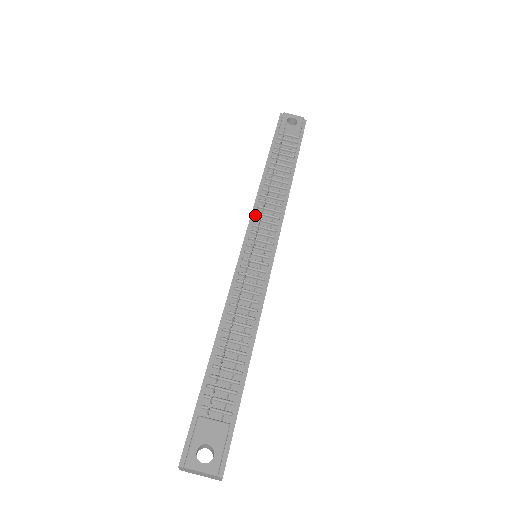
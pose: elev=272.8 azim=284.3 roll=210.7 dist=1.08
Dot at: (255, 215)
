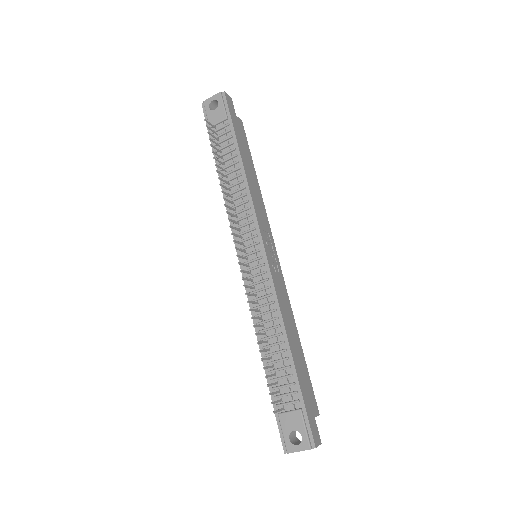
Dot at: (233, 225)
